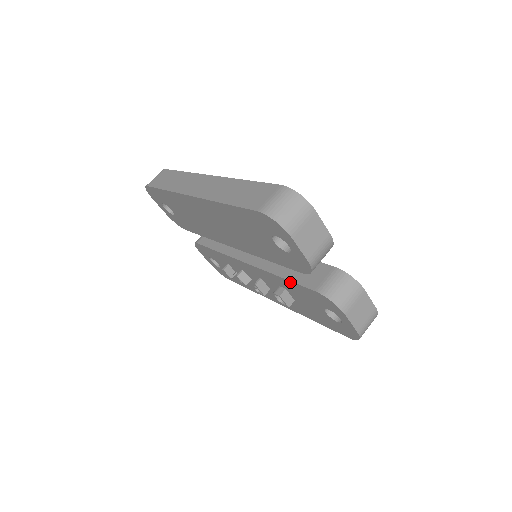
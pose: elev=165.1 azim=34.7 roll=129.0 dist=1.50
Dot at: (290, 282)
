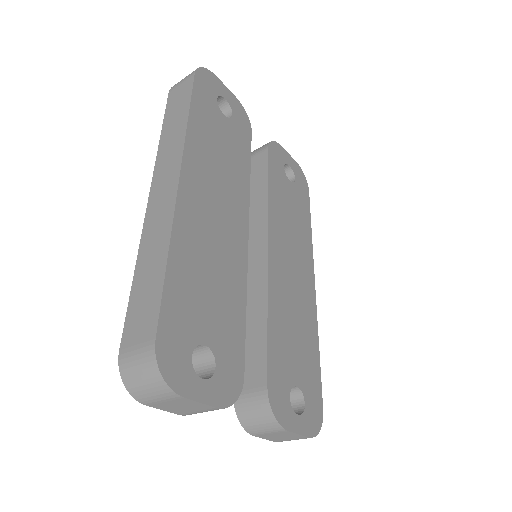
Dot at: occluded
